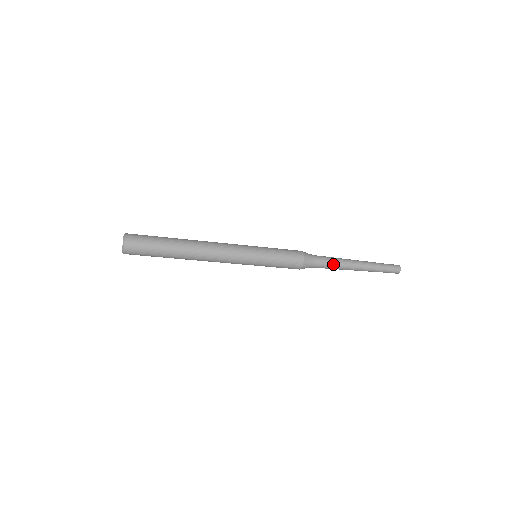
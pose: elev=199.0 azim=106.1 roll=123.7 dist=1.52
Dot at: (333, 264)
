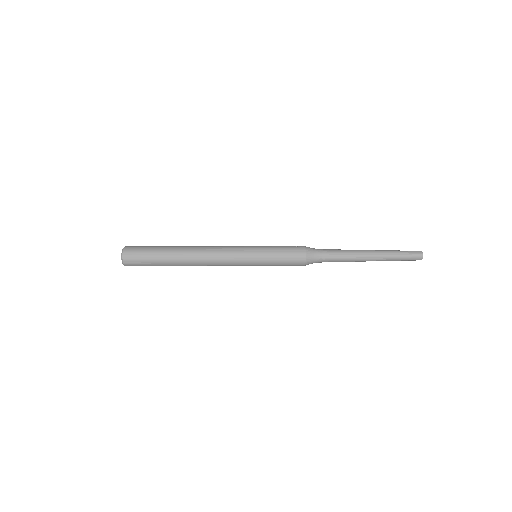
Dot at: occluded
